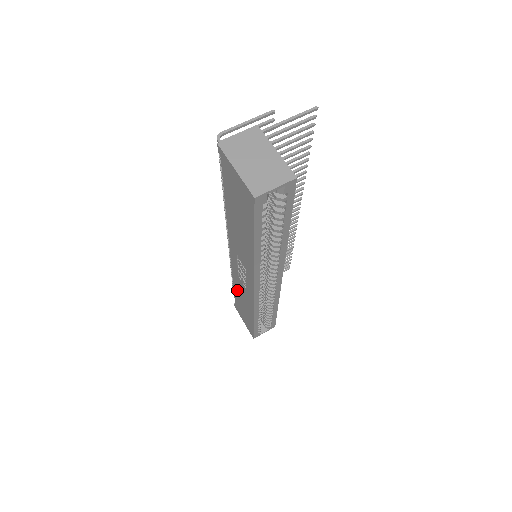
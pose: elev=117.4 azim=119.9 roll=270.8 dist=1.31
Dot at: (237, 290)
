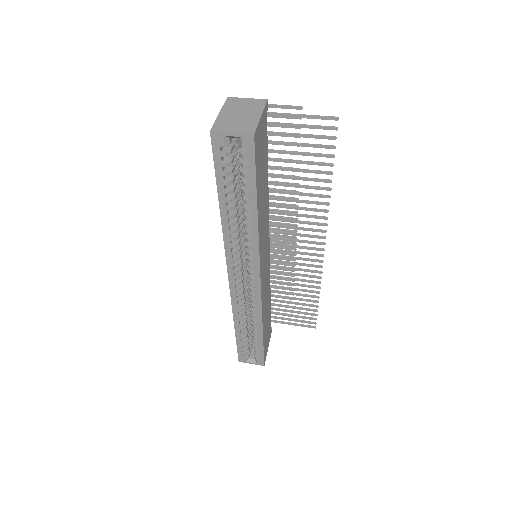
Dot at: occluded
